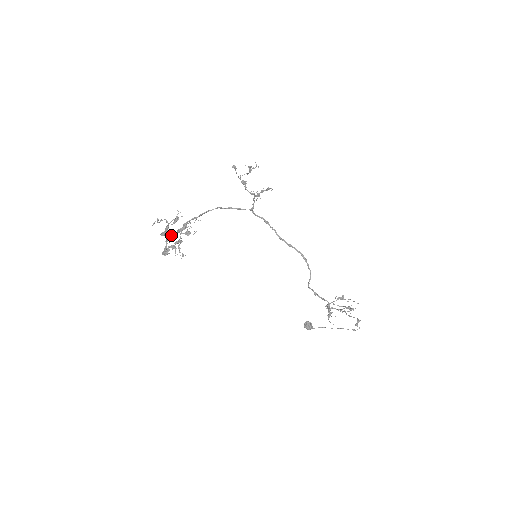
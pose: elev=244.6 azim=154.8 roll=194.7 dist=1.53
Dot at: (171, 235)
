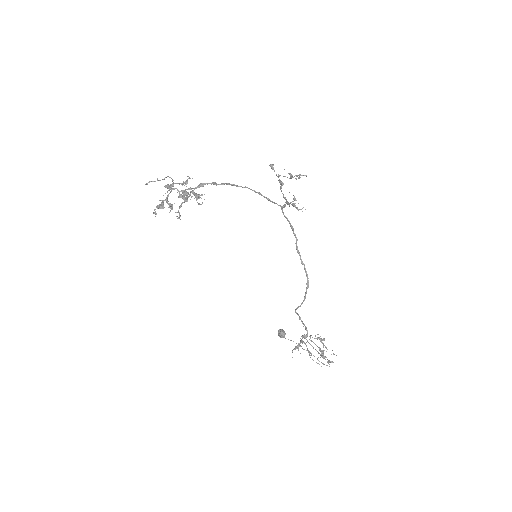
Dot at: (178, 190)
